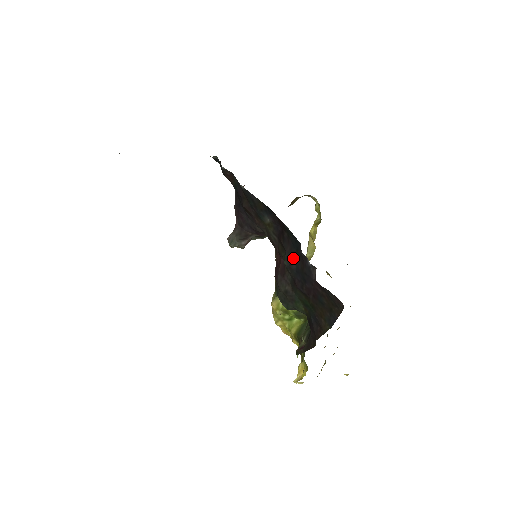
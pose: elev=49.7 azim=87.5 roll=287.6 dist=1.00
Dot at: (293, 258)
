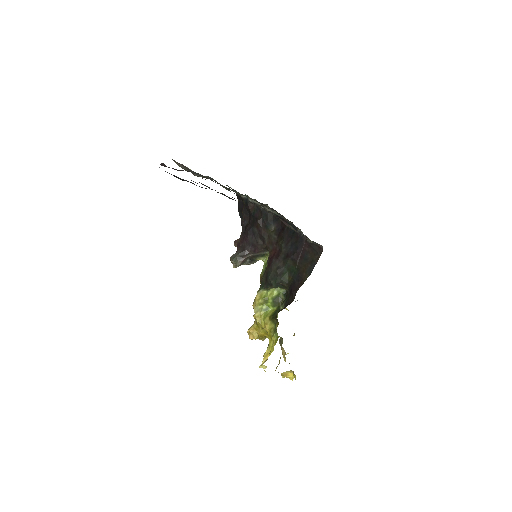
Dot at: (289, 240)
